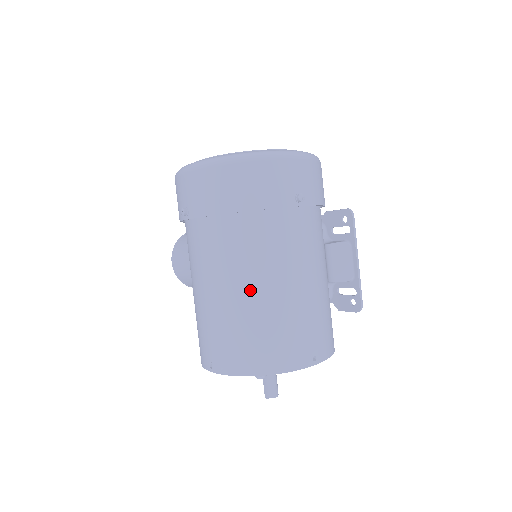
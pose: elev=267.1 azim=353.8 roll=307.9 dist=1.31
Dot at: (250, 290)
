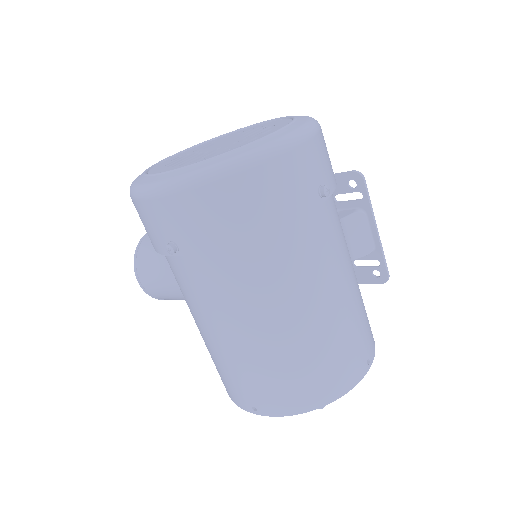
Dot at: (291, 323)
